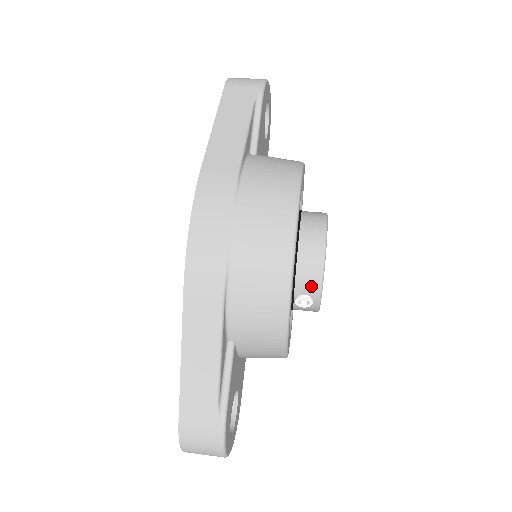
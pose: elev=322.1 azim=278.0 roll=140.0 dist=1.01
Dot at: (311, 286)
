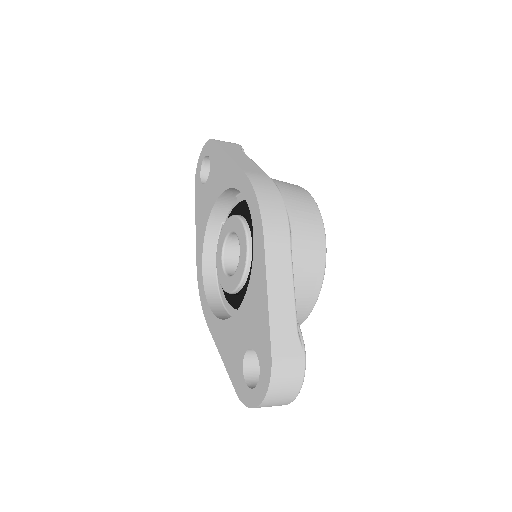
Dot at: occluded
